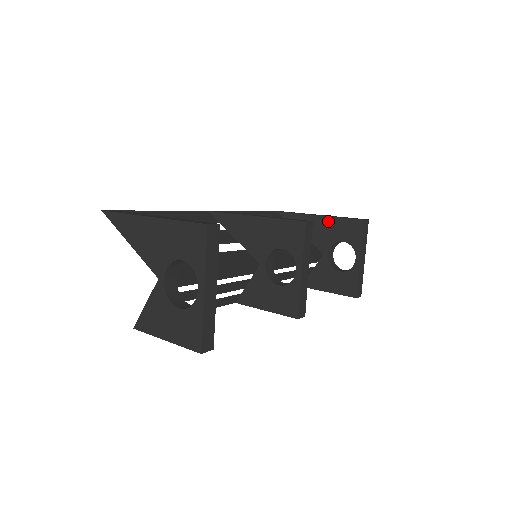
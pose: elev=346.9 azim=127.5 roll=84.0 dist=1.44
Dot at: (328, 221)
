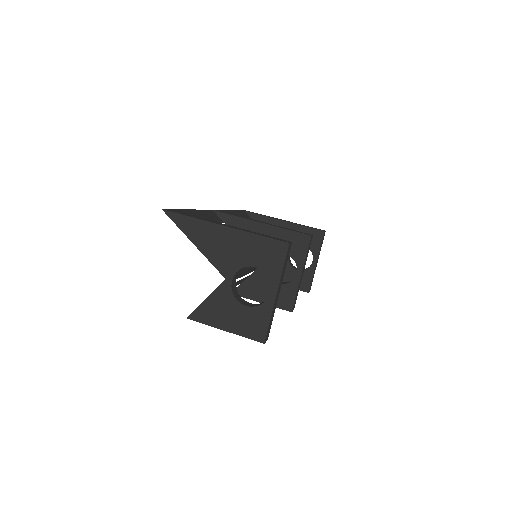
Dot at: (293, 227)
